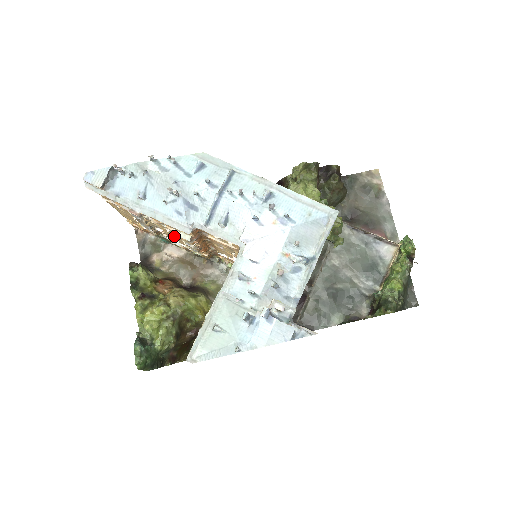
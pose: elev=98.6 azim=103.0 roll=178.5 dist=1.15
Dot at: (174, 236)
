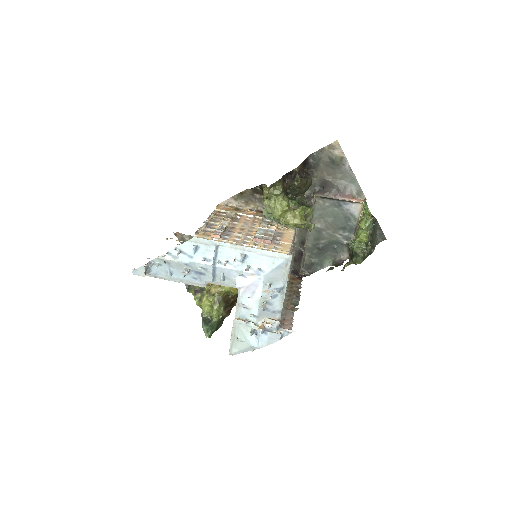
Dot at: occluded
